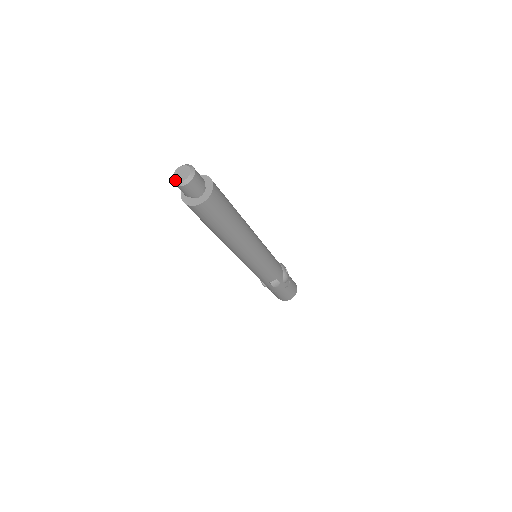
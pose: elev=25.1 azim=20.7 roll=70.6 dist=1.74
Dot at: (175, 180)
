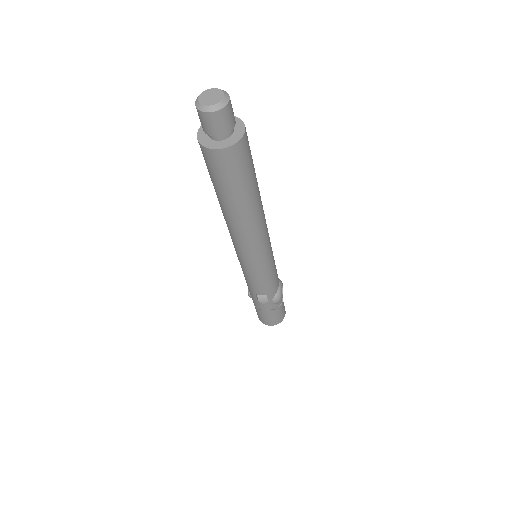
Dot at: (198, 100)
